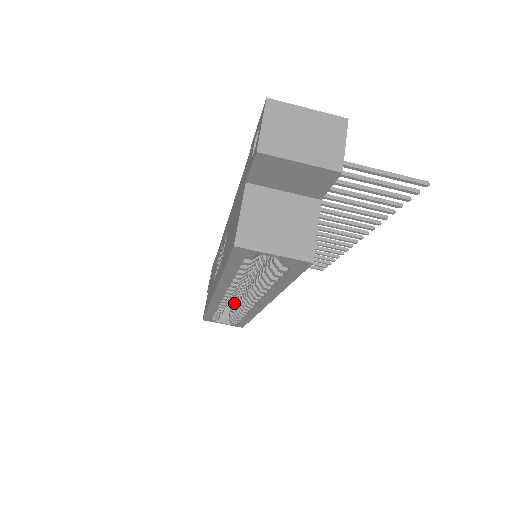
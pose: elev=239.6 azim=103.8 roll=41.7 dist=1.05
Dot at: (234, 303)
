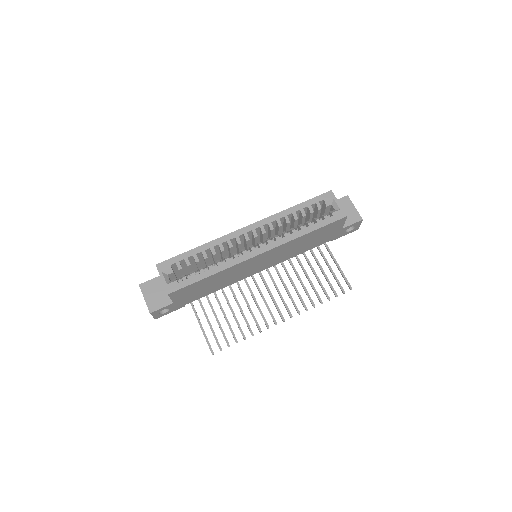
Dot at: occluded
